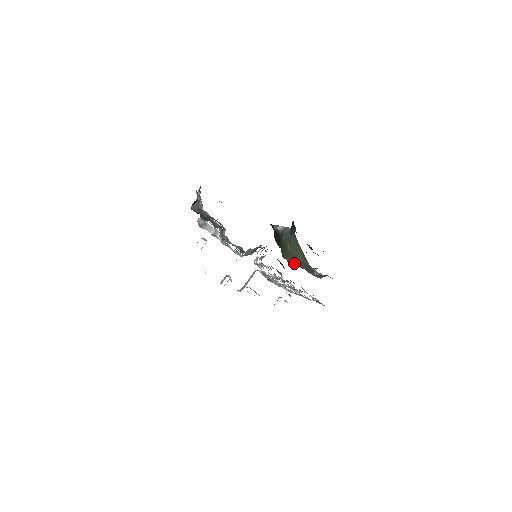
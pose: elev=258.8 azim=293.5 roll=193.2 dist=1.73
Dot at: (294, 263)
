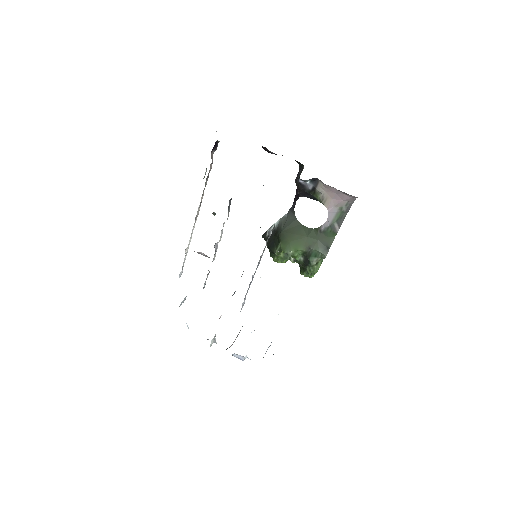
Dot at: (297, 248)
